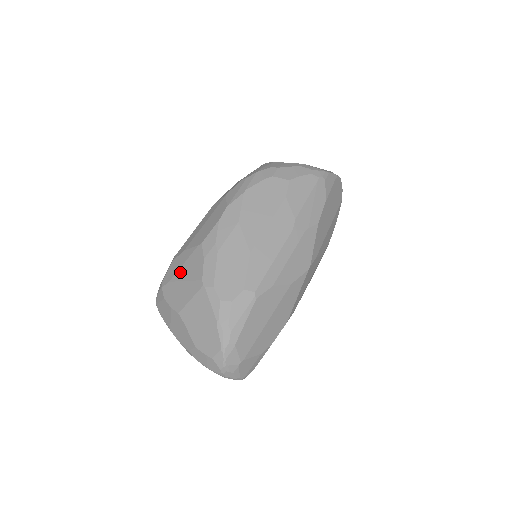
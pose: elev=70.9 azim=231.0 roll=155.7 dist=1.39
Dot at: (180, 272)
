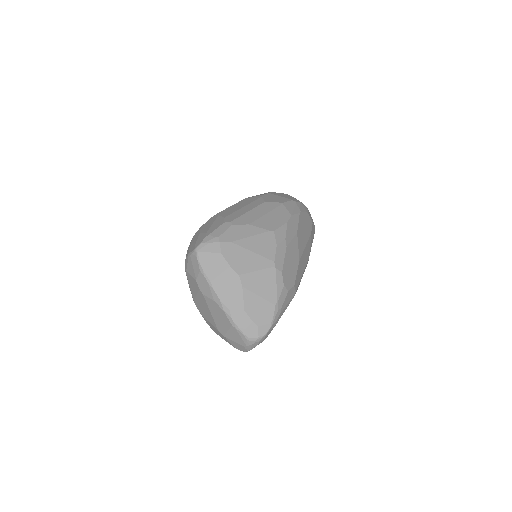
Dot at: (247, 241)
